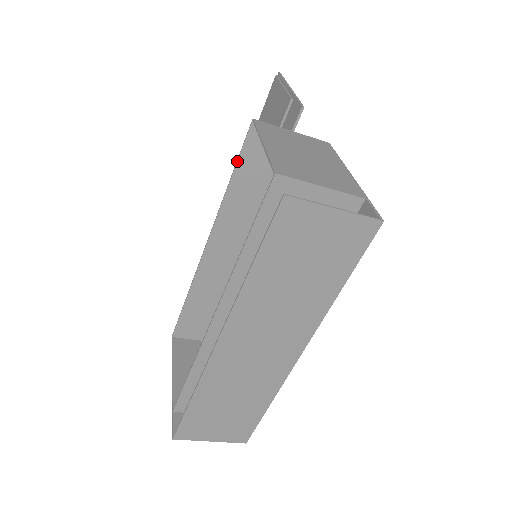
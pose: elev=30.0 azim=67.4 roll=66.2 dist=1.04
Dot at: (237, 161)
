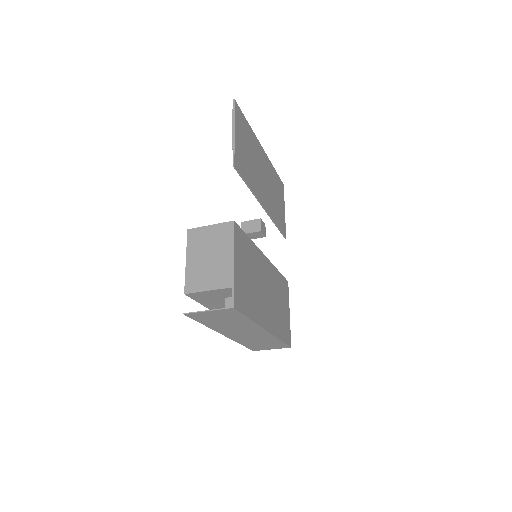
Dot at: occluded
